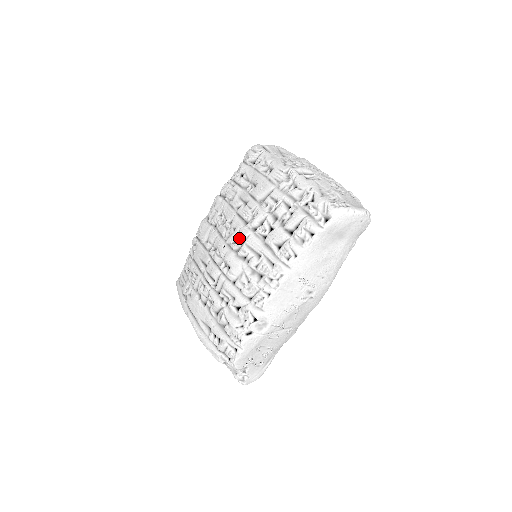
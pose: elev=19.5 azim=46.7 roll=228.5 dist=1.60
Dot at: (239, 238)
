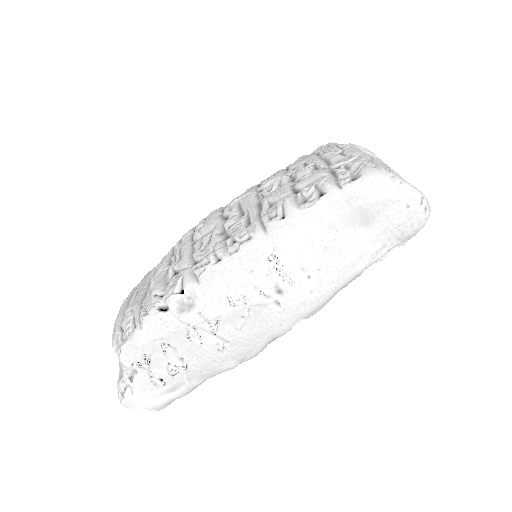
Dot at: (238, 197)
